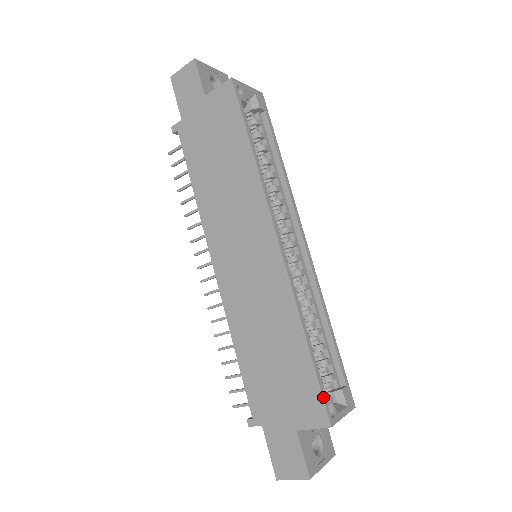
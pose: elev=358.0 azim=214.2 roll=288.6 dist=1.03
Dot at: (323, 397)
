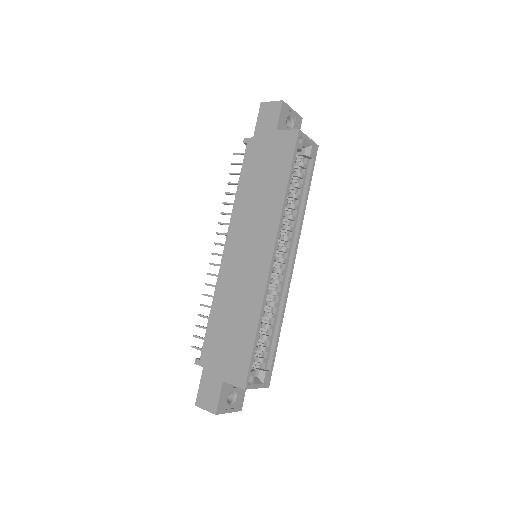
Dot at: (249, 369)
